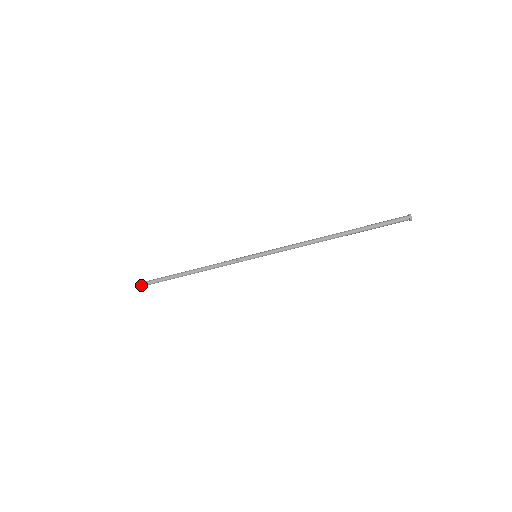
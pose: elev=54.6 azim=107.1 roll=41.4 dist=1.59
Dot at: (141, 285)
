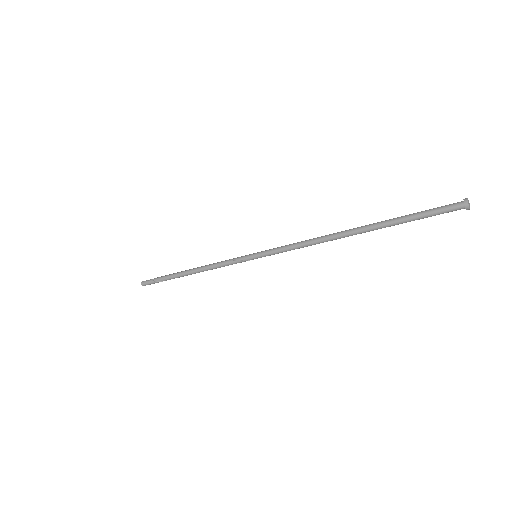
Dot at: (142, 284)
